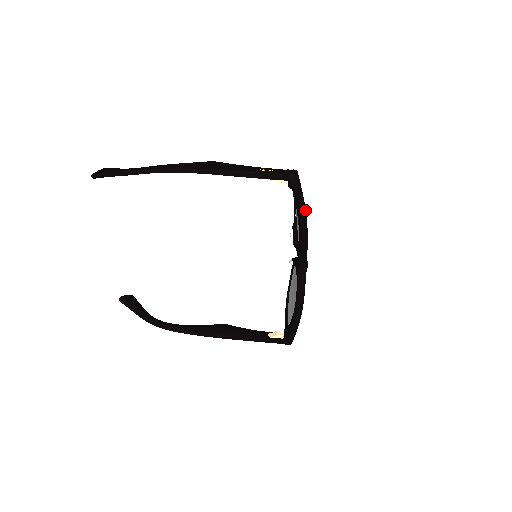
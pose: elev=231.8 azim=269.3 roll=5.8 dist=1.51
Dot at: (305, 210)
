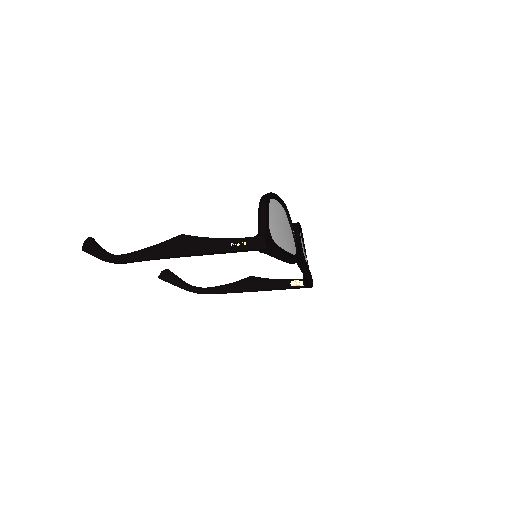
Dot at: (284, 255)
